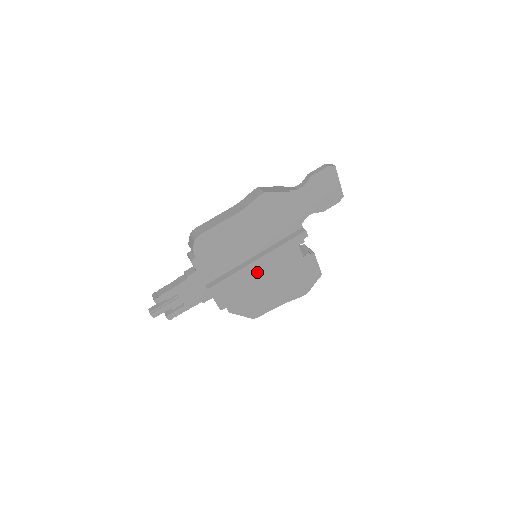
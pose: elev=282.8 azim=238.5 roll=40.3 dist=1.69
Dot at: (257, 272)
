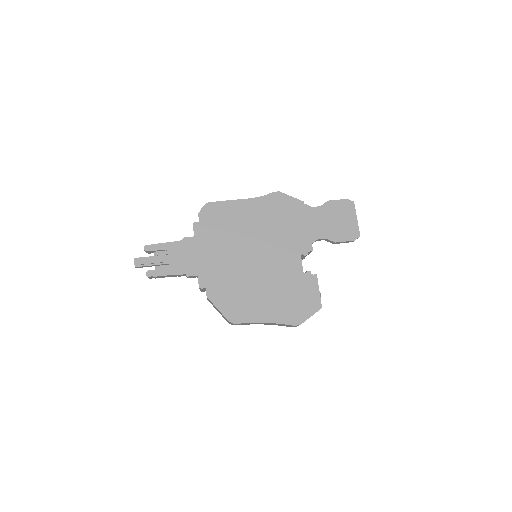
Dot at: (250, 263)
